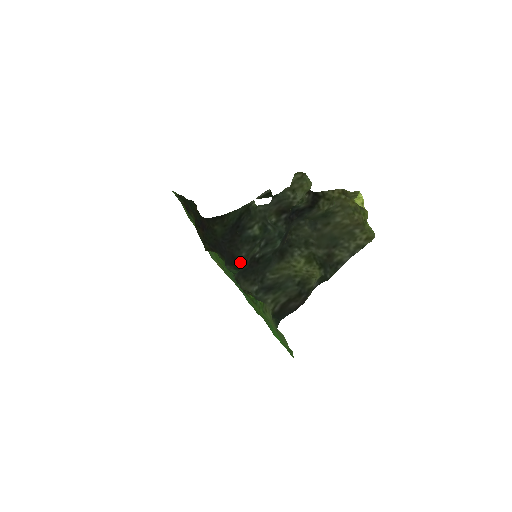
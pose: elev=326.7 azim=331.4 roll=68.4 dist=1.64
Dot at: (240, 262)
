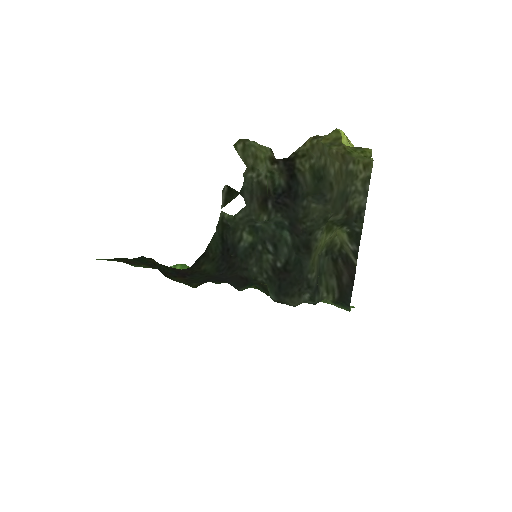
Dot at: (258, 280)
